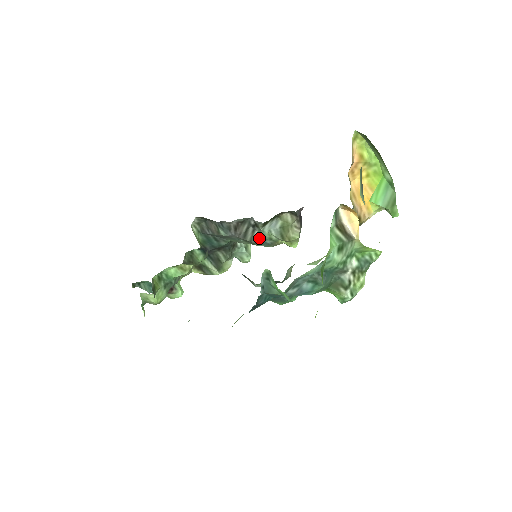
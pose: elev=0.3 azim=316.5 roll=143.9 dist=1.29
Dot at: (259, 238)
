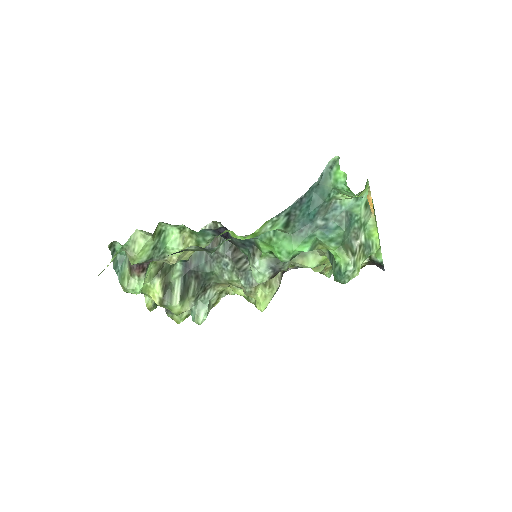
Dot at: (247, 270)
